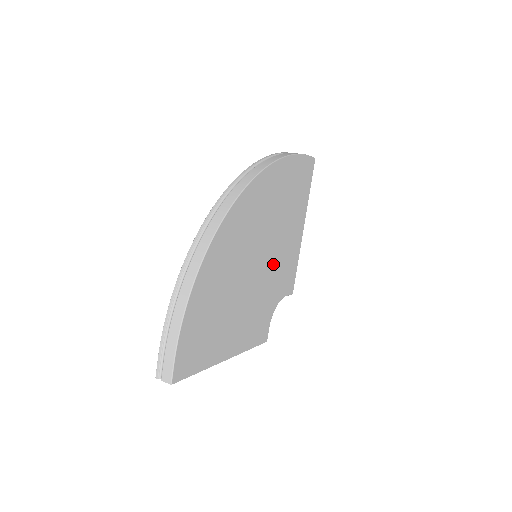
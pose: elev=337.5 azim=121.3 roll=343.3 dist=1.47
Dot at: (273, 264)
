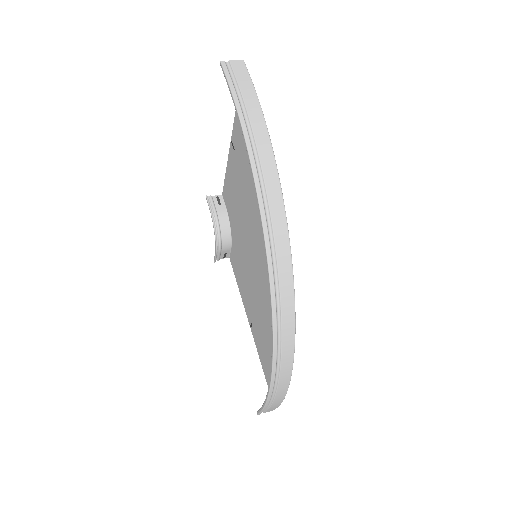
Dot at: (244, 225)
